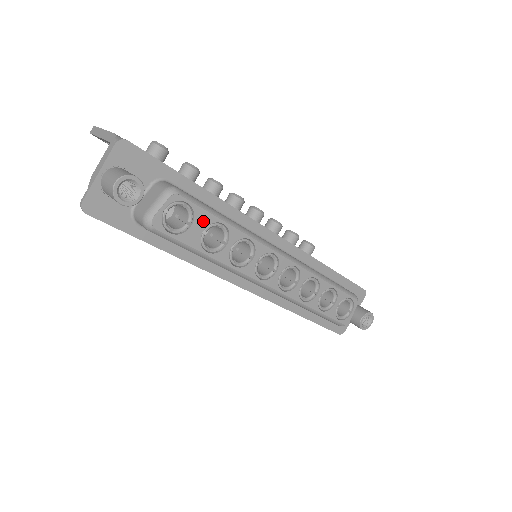
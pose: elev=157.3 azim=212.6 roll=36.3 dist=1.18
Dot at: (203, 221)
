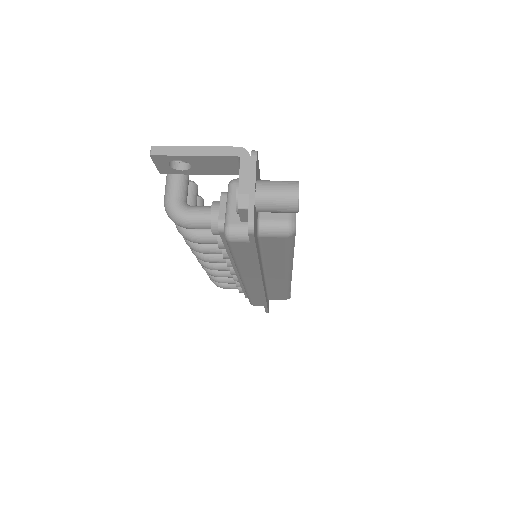
Dot at: occluded
